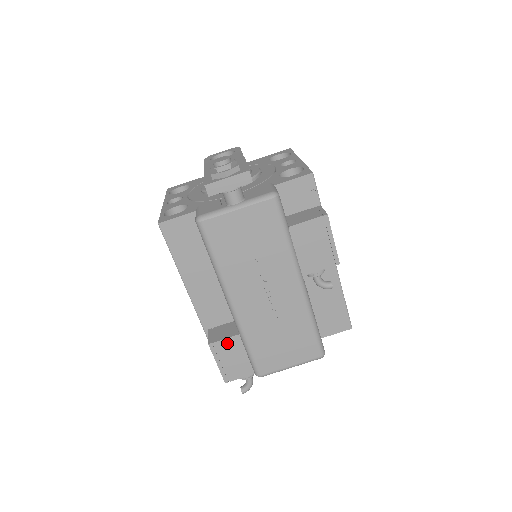
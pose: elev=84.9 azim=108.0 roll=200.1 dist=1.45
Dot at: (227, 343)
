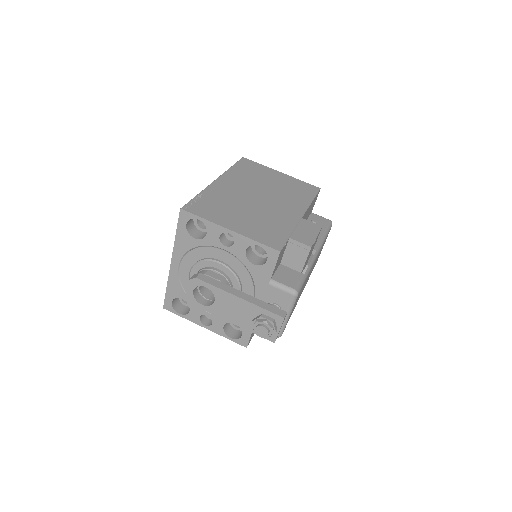
Dot at: occluded
